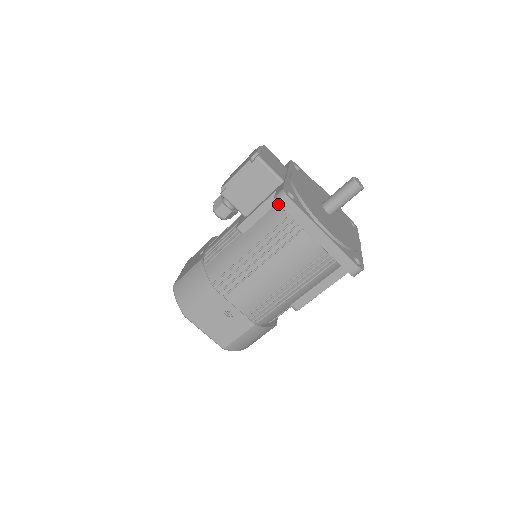
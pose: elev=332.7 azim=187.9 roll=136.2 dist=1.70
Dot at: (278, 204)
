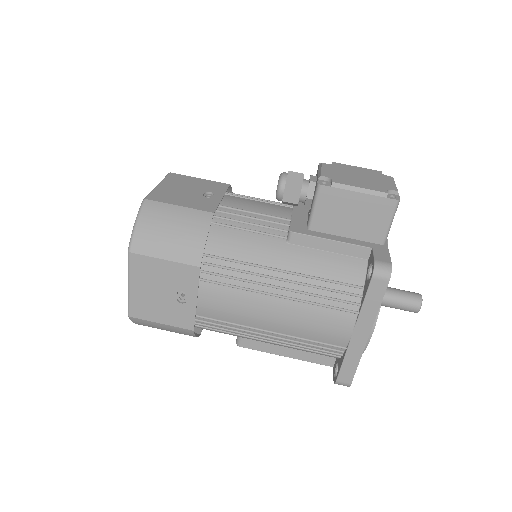
Dot at: (358, 260)
